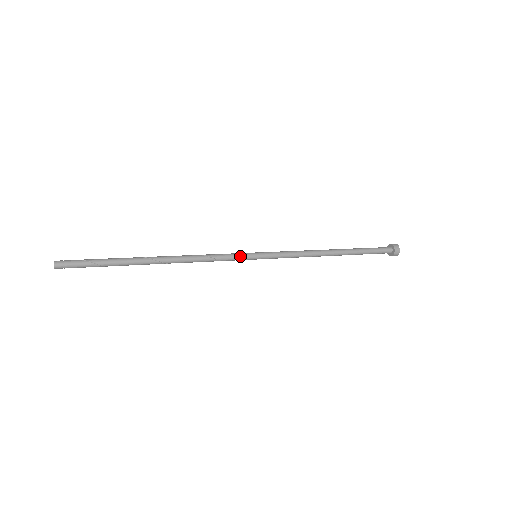
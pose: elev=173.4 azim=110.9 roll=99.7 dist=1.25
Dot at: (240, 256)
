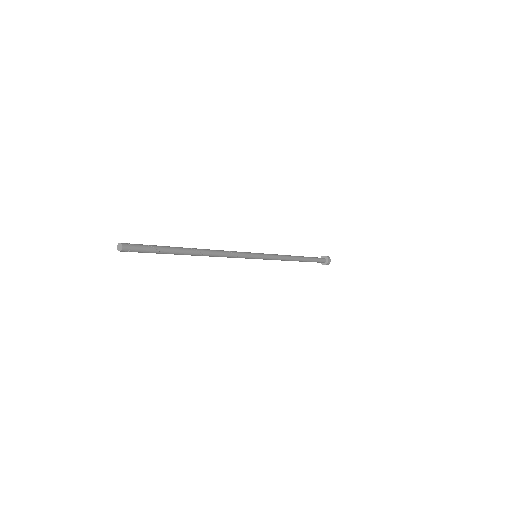
Dot at: (248, 254)
